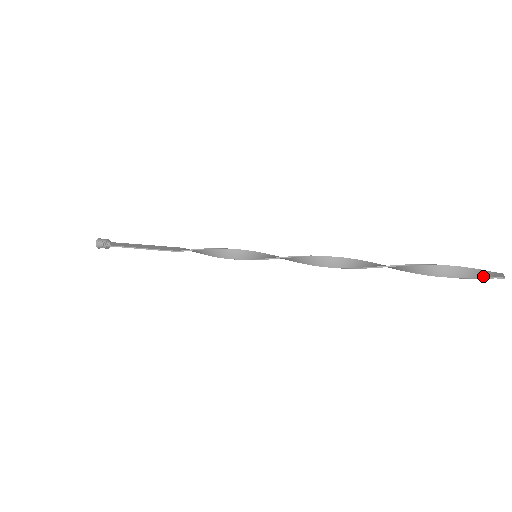
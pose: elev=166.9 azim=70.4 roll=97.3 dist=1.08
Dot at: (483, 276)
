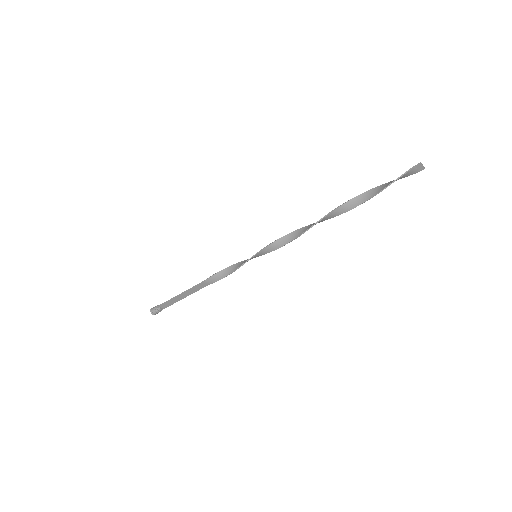
Dot at: (407, 171)
